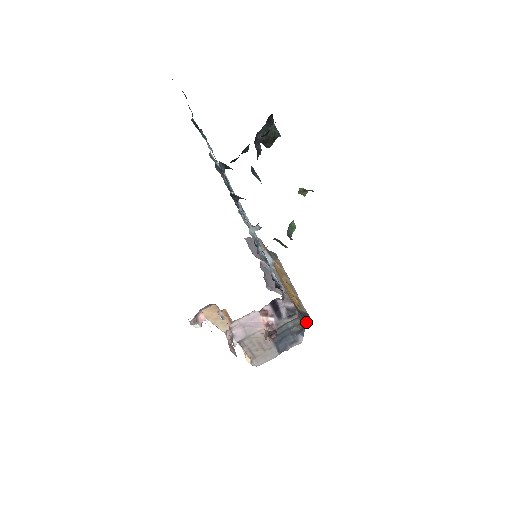
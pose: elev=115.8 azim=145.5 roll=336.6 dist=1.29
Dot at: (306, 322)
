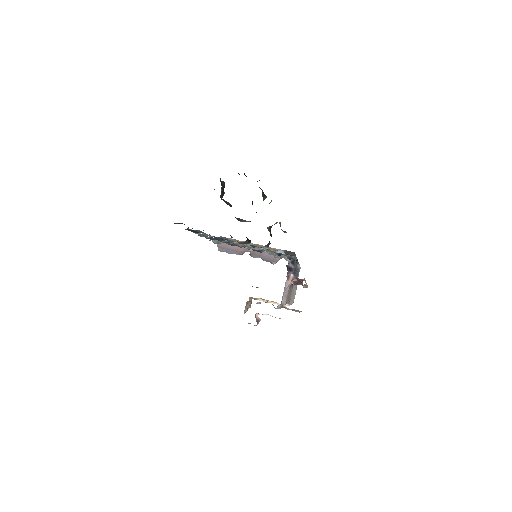
Dot at: occluded
